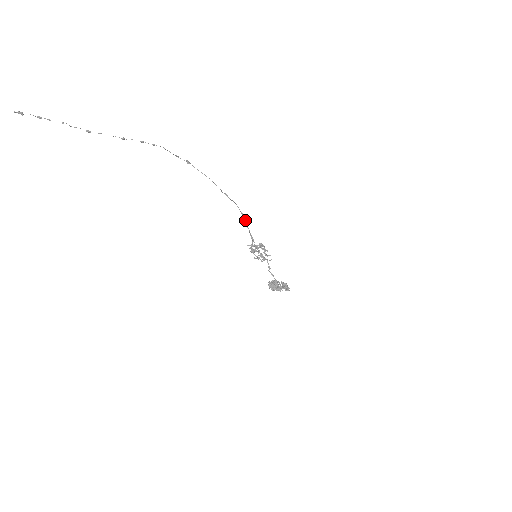
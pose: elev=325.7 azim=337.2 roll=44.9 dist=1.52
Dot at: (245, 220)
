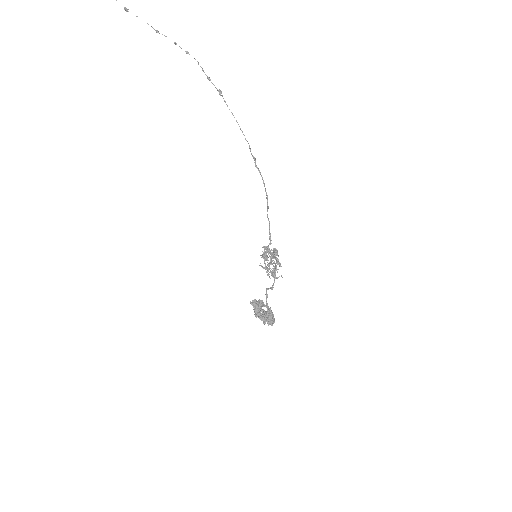
Dot at: (268, 206)
